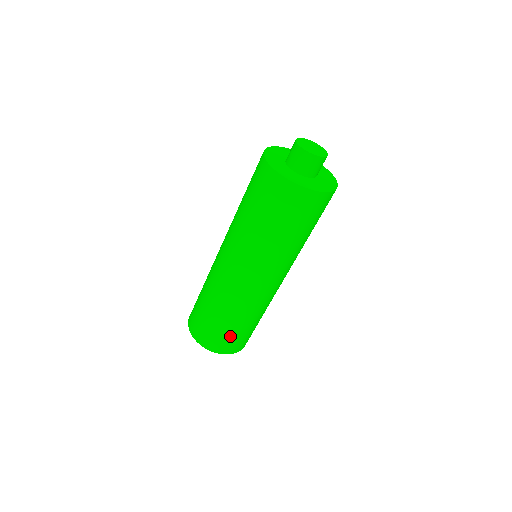
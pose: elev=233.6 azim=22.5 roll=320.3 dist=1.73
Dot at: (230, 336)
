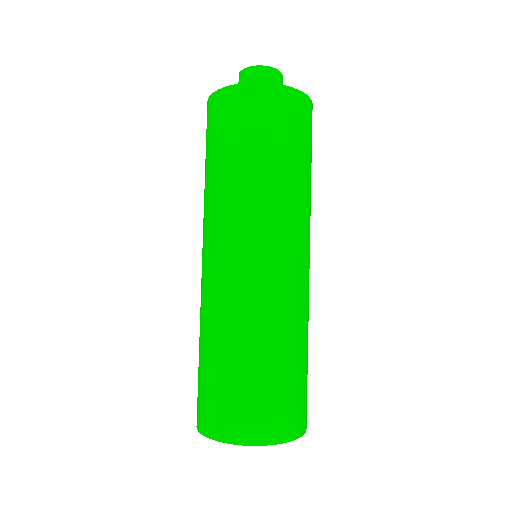
Dot at: (220, 390)
